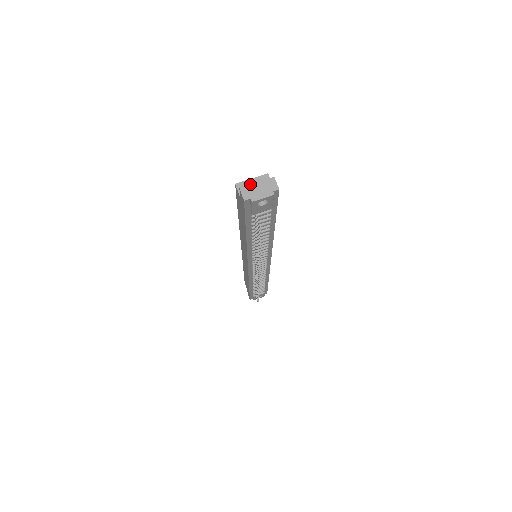
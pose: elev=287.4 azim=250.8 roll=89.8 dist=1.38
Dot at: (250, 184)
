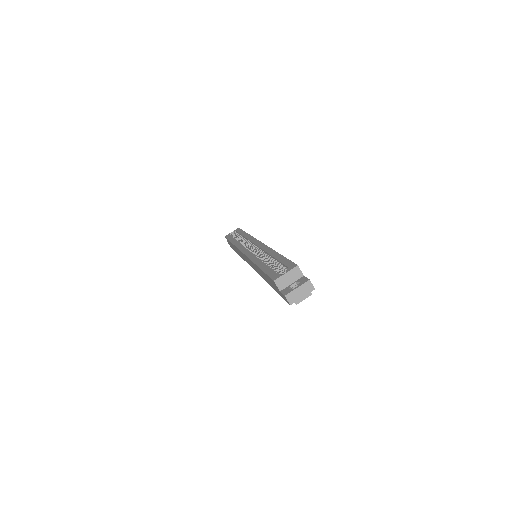
Dot at: (292, 291)
